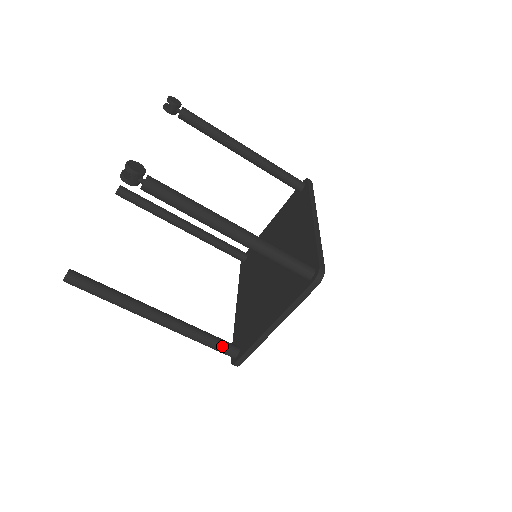
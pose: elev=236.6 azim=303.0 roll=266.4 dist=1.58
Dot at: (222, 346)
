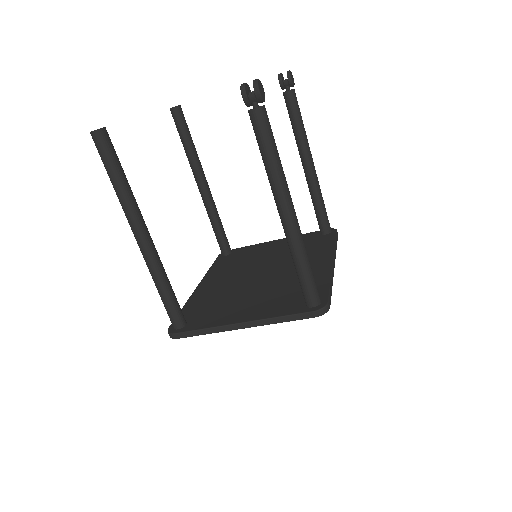
Dot at: (175, 309)
